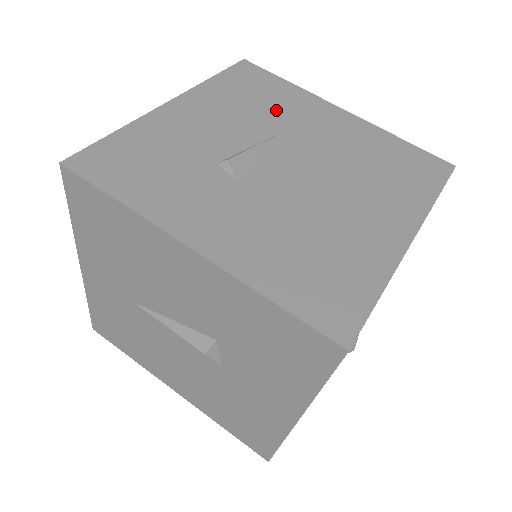
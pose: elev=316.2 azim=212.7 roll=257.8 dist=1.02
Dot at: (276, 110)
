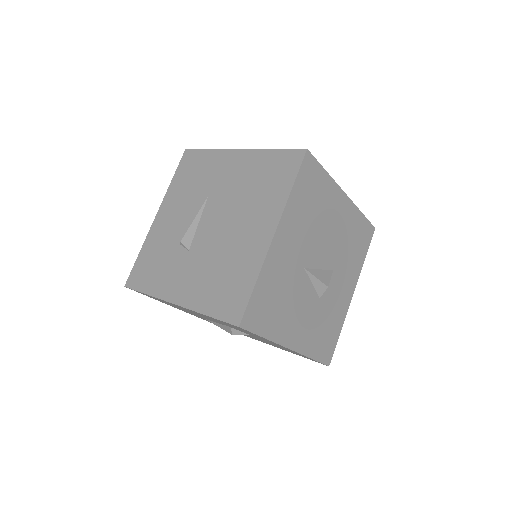
Dot at: (203, 181)
